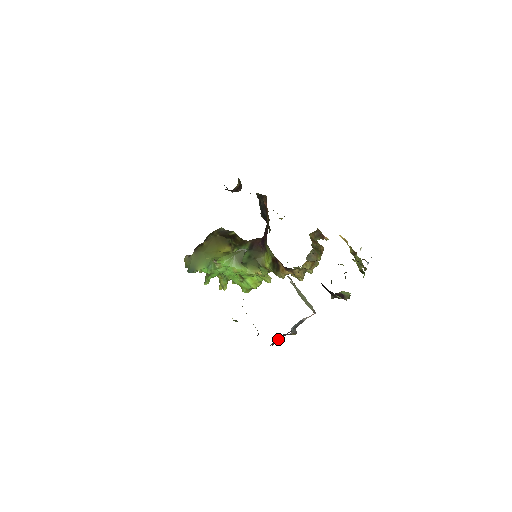
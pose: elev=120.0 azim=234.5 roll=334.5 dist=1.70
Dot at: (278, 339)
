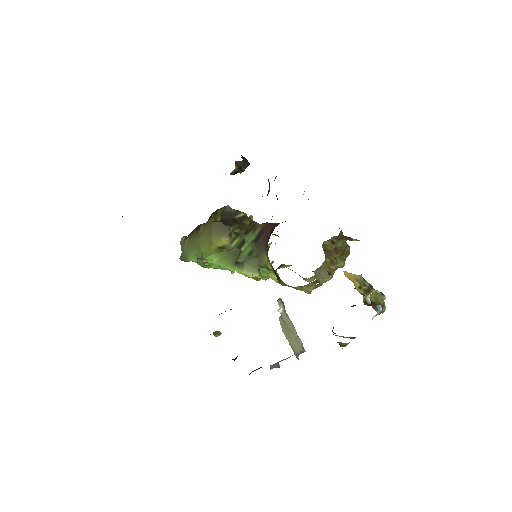
Dot at: (258, 368)
